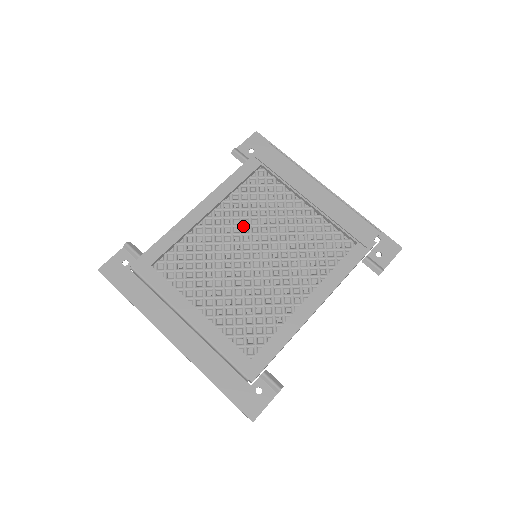
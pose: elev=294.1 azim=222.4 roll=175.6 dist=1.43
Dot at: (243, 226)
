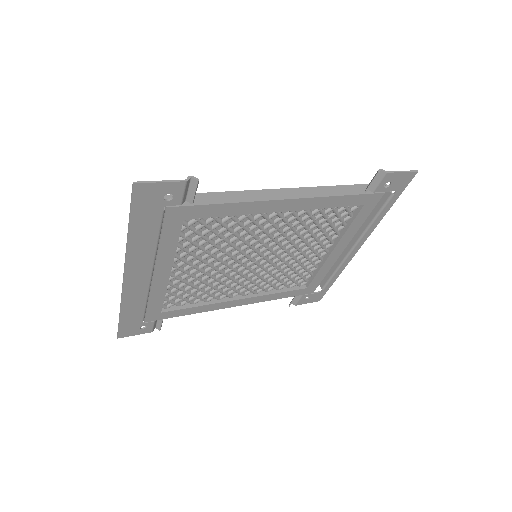
Dot at: (260, 272)
